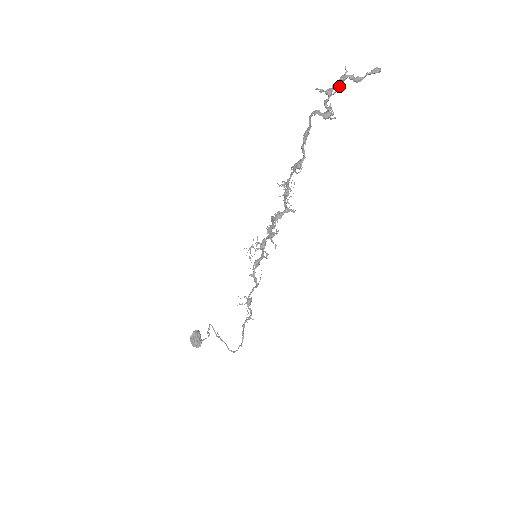
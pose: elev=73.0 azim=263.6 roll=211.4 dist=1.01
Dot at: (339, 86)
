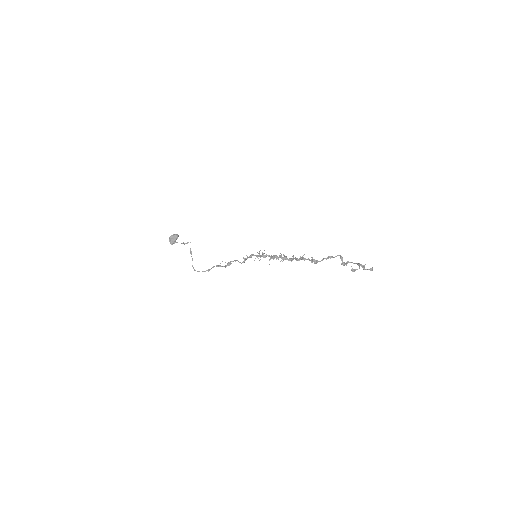
Dot at: occluded
